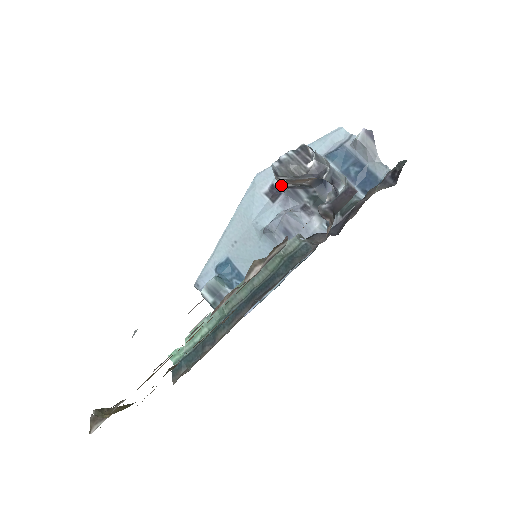
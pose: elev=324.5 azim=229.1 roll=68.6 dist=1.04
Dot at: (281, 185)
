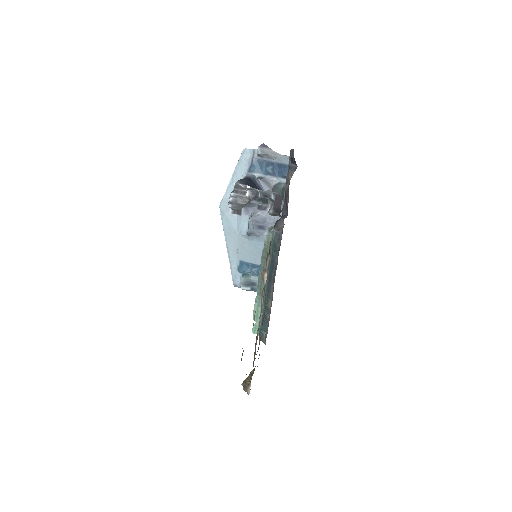
Dot at: occluded
